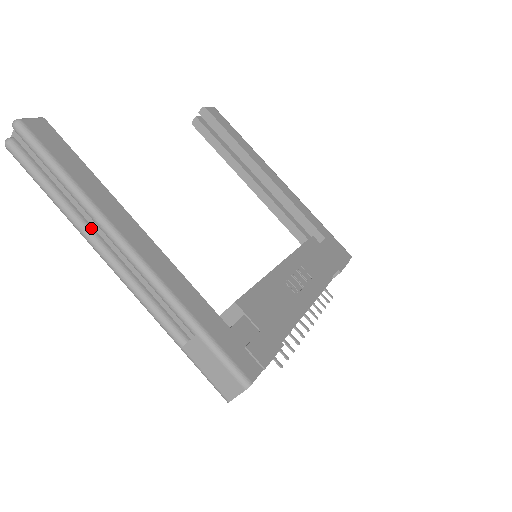
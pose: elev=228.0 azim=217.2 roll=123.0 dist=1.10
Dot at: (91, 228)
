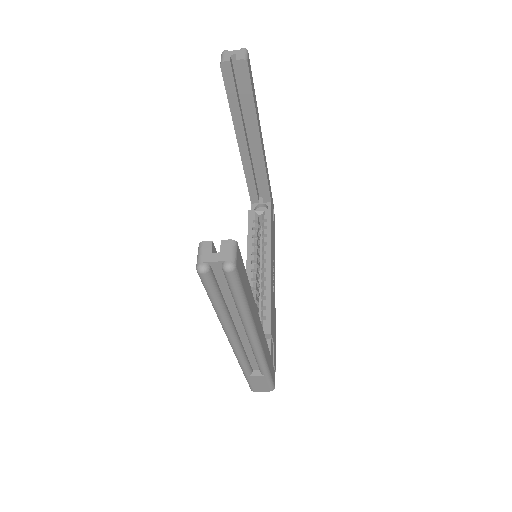
Dot at: (234, 326)
